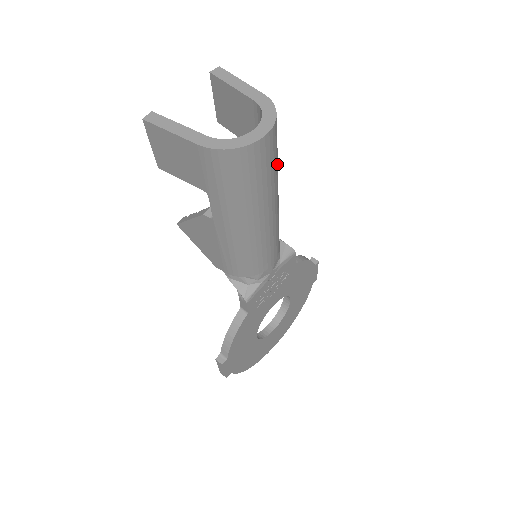
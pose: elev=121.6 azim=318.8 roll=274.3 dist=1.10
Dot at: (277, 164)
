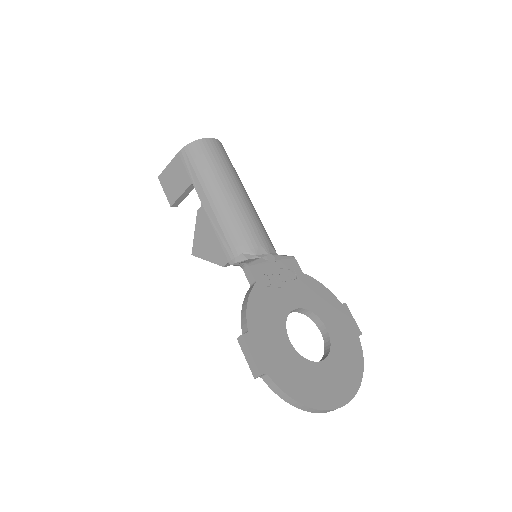
Dot at: (234, 169)
